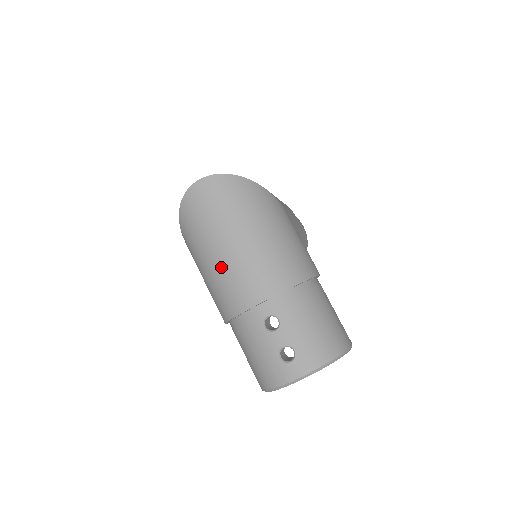
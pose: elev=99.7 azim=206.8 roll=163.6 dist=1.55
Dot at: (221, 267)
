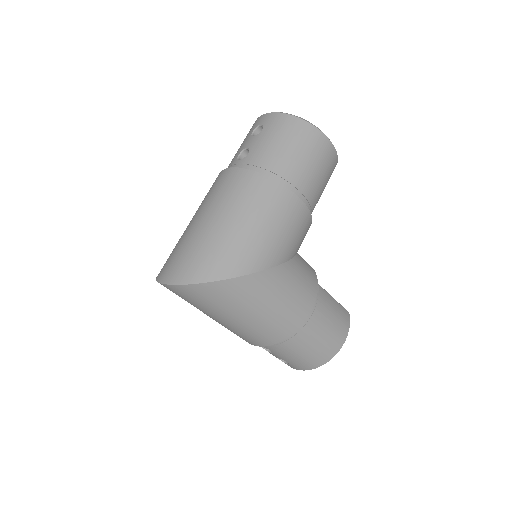
Dot at: occluded
